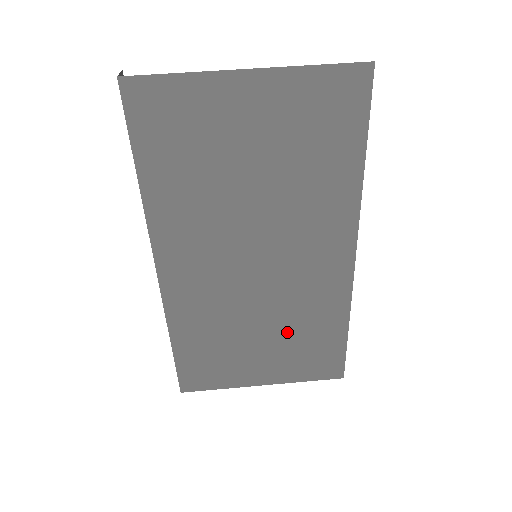
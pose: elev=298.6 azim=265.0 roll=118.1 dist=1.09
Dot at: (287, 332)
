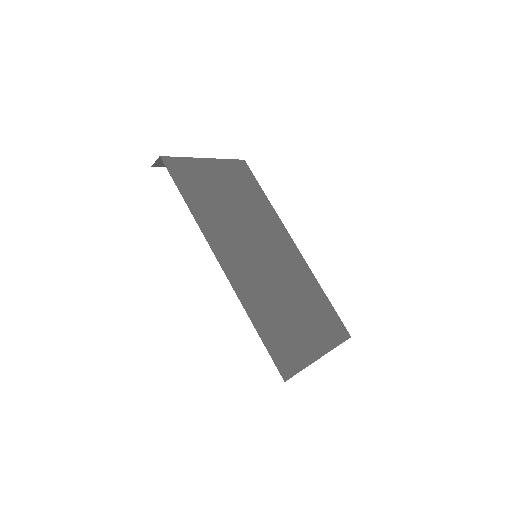
Dot at: (303, 302)
